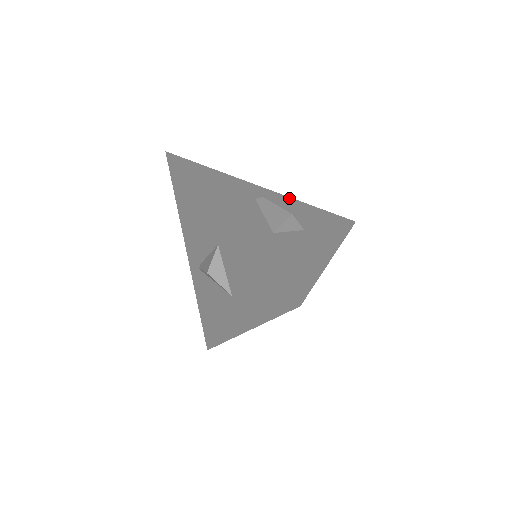
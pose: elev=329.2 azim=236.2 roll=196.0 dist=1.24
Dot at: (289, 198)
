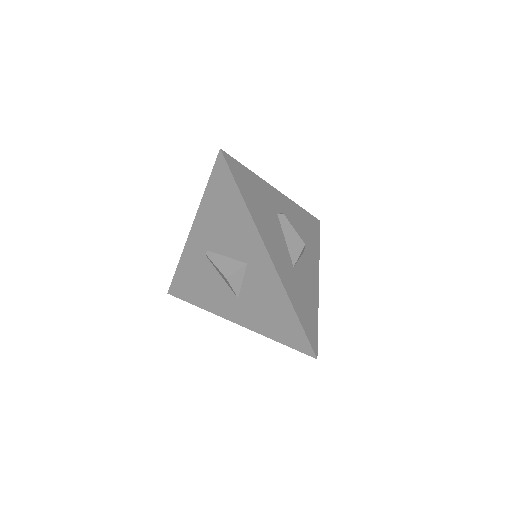
Dot at: (290, 201)
